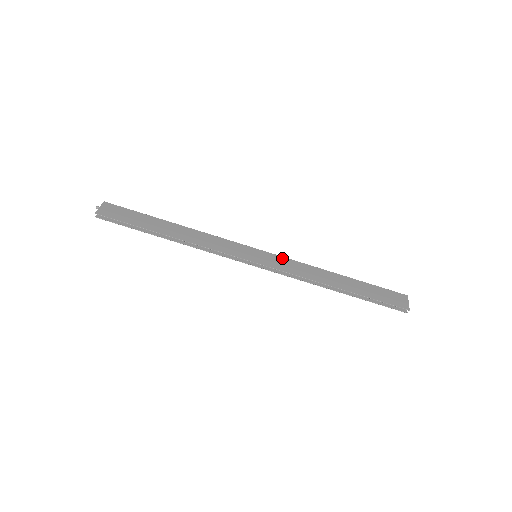
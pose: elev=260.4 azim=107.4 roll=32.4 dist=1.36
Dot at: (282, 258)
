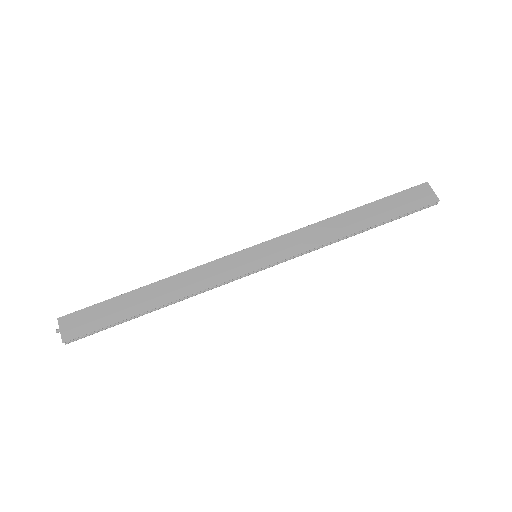
Dot at: (283, 238)
